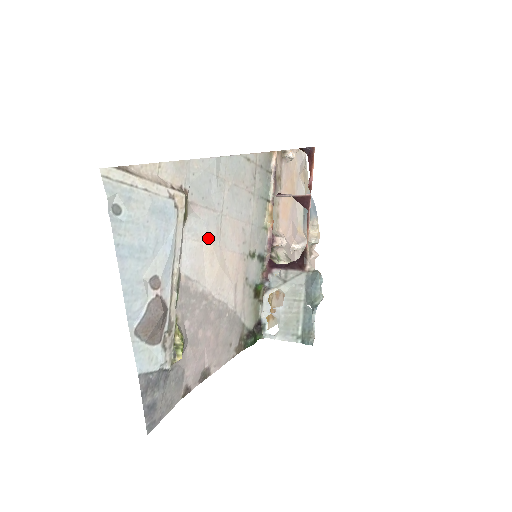
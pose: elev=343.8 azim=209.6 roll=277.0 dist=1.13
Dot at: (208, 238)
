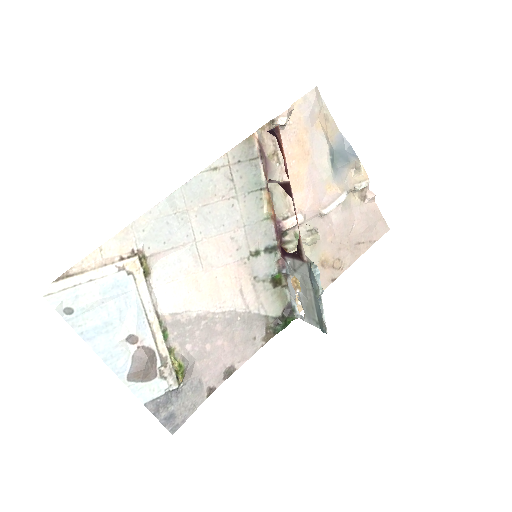
Dot at: (185, 272)
